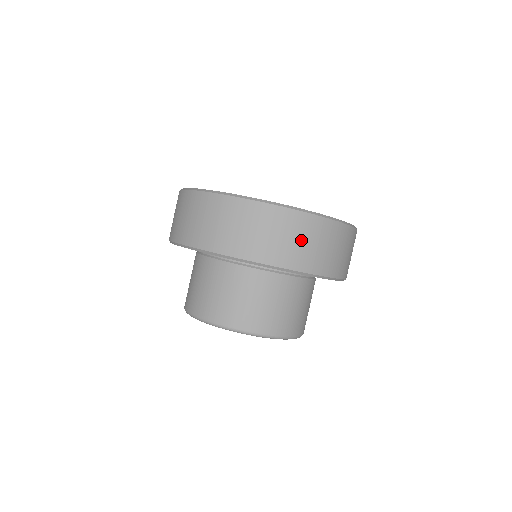
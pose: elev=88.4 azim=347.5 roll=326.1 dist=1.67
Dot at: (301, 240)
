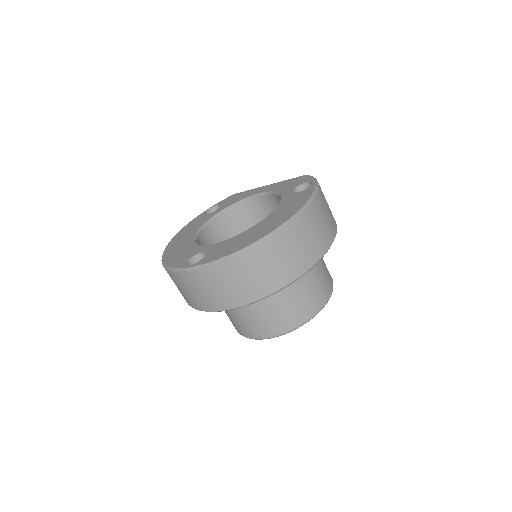
Dot at: (308, 237)
